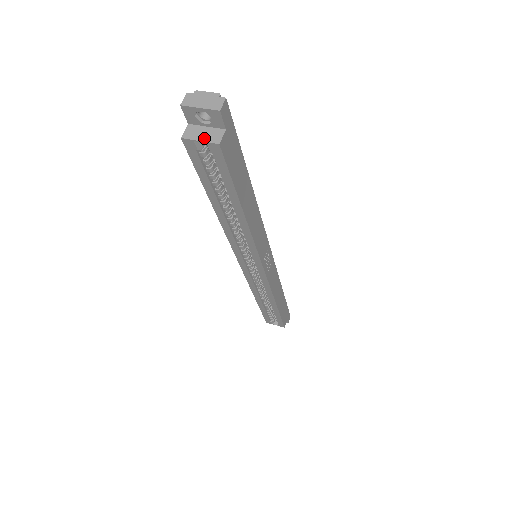
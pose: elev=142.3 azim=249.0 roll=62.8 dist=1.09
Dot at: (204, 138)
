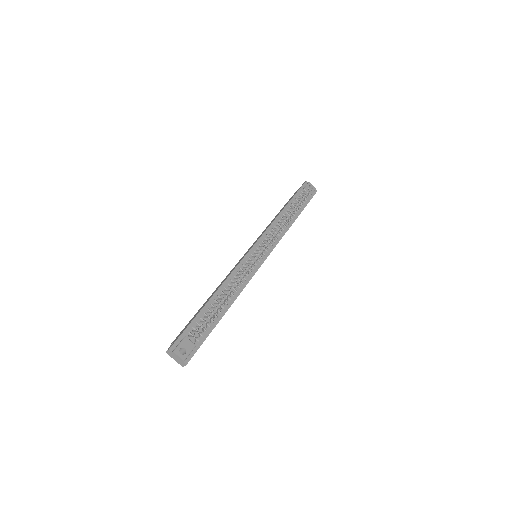
Dot at: (180, 353)
